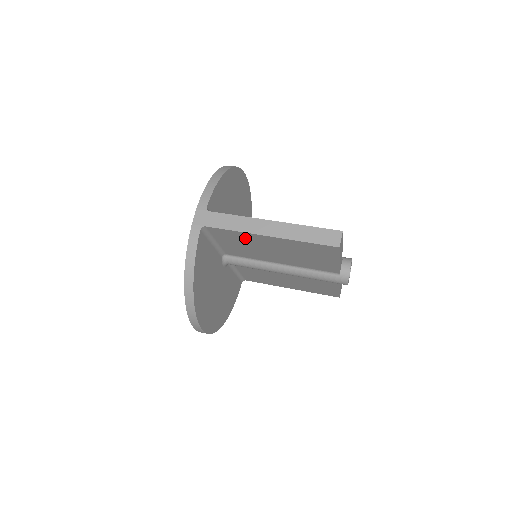
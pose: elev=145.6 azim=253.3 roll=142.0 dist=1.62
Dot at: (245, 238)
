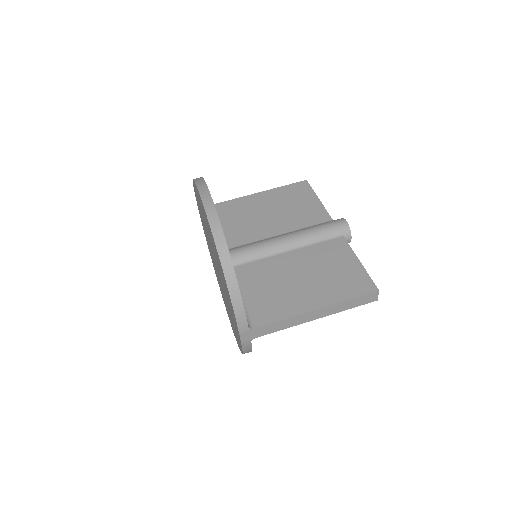
Dot at: occluded
